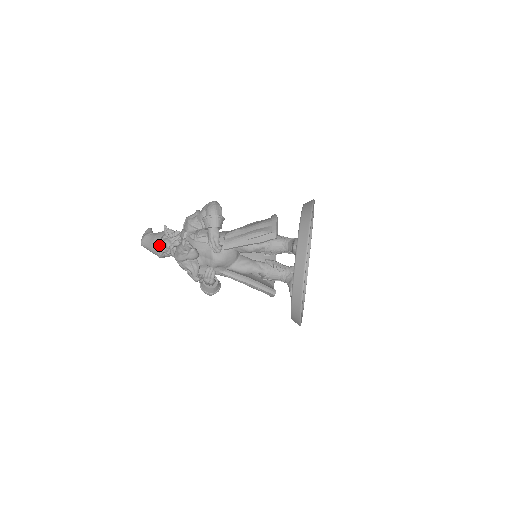
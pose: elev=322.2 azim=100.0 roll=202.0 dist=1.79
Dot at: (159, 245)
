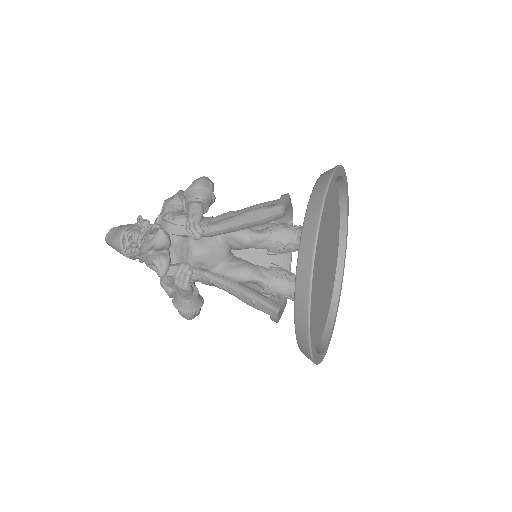
Dot at: (124, 234)
